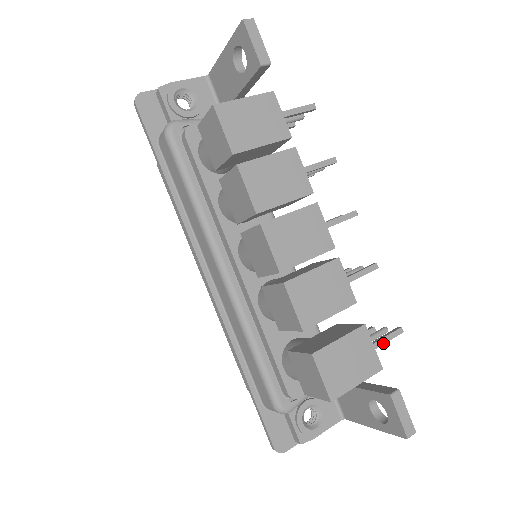
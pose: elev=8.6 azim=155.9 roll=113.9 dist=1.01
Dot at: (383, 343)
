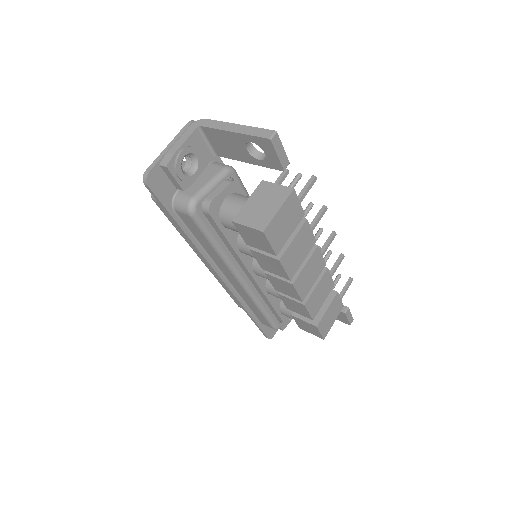
Dot at: occluded
